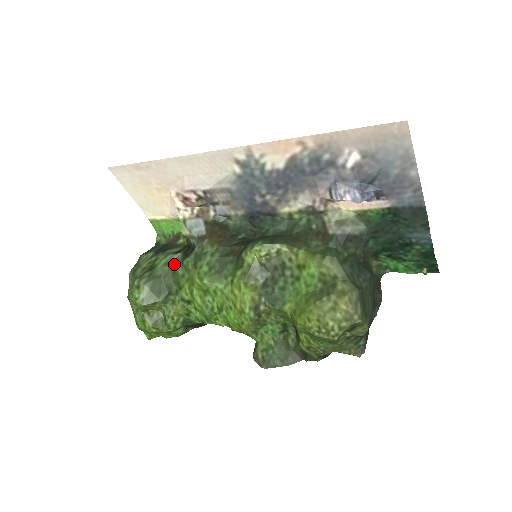
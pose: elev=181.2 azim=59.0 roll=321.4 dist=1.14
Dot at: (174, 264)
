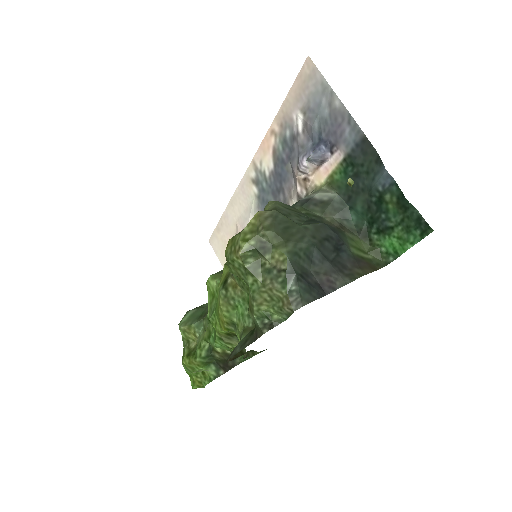
Dot at: occluded
